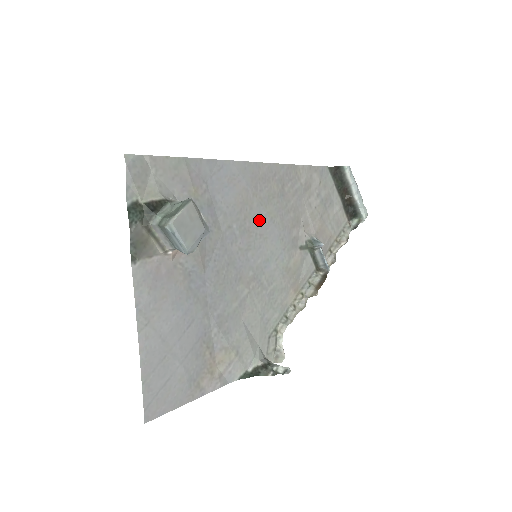
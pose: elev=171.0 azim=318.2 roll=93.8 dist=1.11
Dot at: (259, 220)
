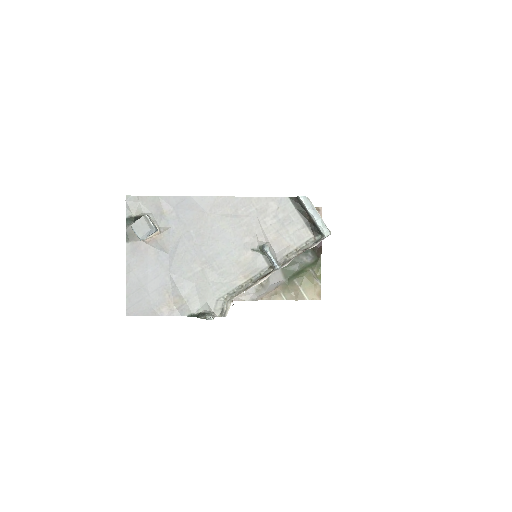
Dot at: (212, 229)
